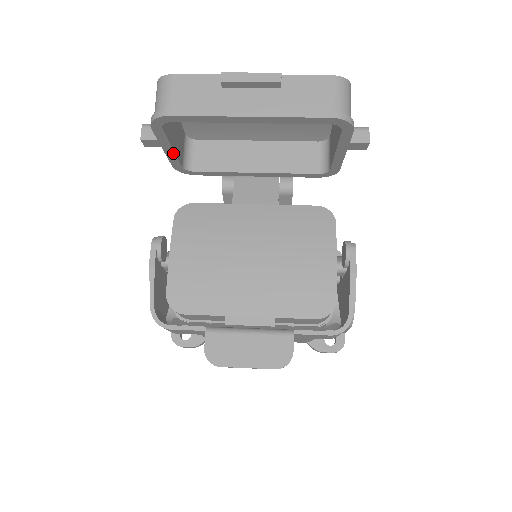
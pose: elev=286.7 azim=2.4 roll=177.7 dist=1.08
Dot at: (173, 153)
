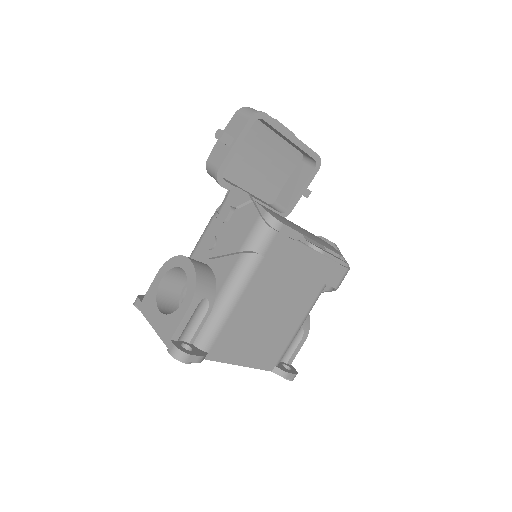
Dot at: (235, 151)
